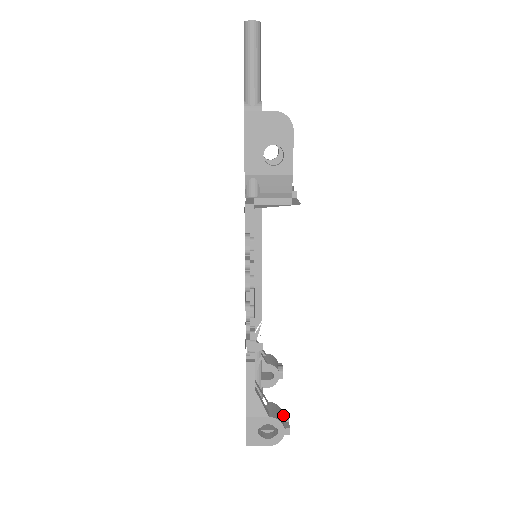
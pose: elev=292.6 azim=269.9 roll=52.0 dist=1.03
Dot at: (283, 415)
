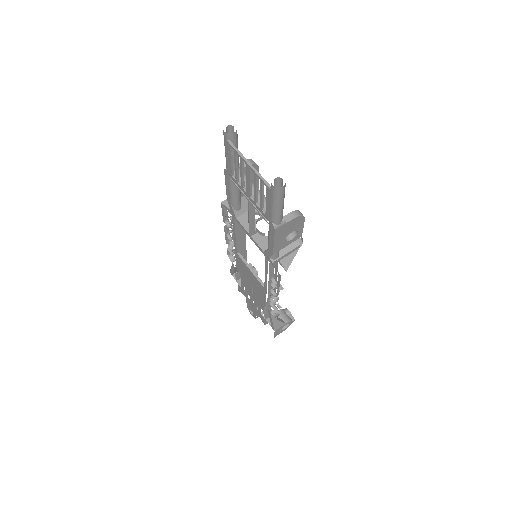
Dot at: (287, 314)
